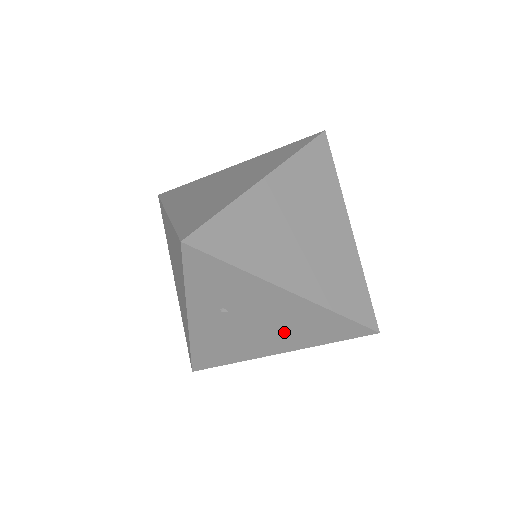
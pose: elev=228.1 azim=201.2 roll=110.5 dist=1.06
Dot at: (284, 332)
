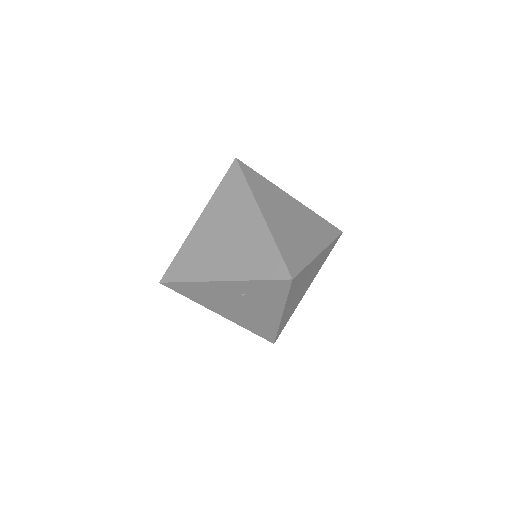
Dot at: (244, 316)
